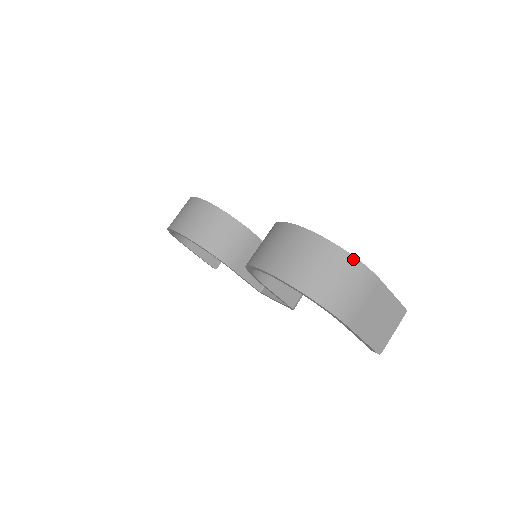
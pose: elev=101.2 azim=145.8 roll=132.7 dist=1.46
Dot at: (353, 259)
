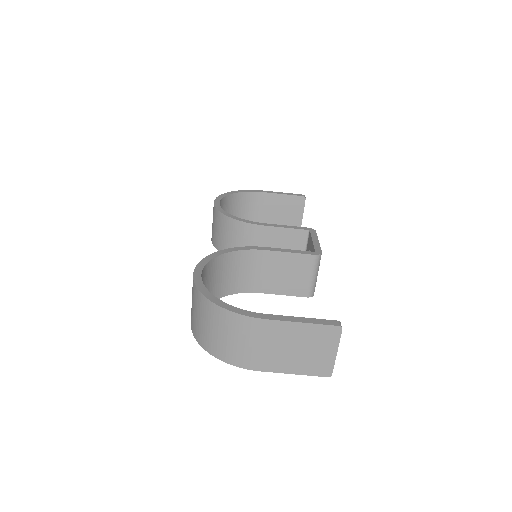
Dot at: (225, 311)
